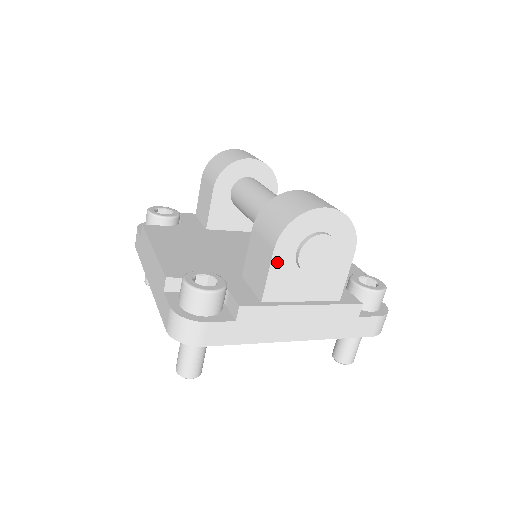
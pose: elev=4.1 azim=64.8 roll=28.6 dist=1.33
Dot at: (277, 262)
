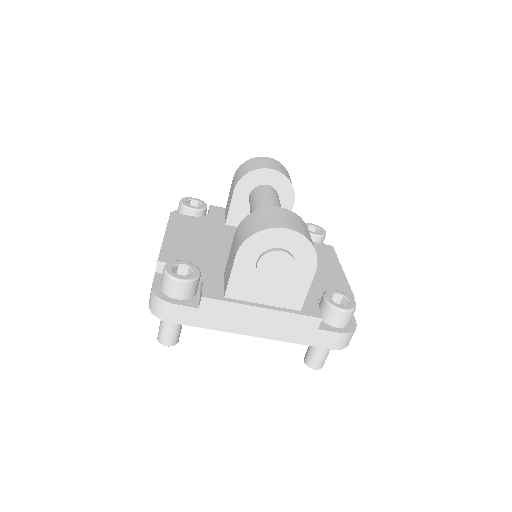
Dot at: (239, 267)
